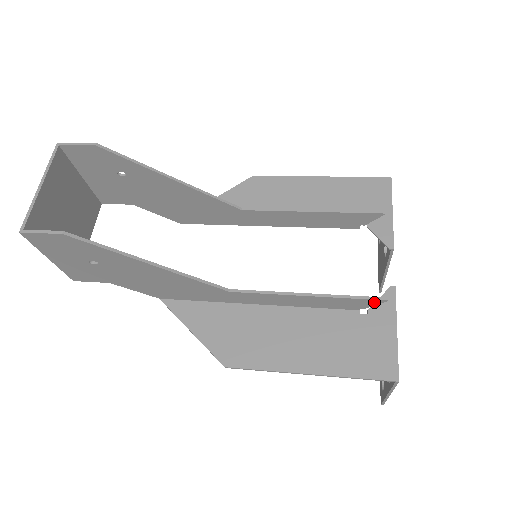
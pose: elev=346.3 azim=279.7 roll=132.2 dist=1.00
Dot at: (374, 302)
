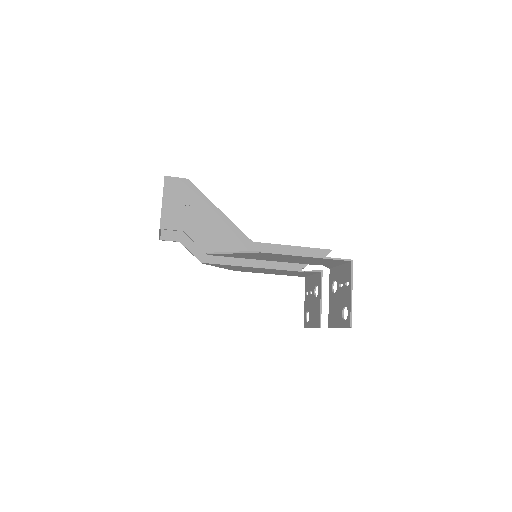
Dot at: (325, 252)
